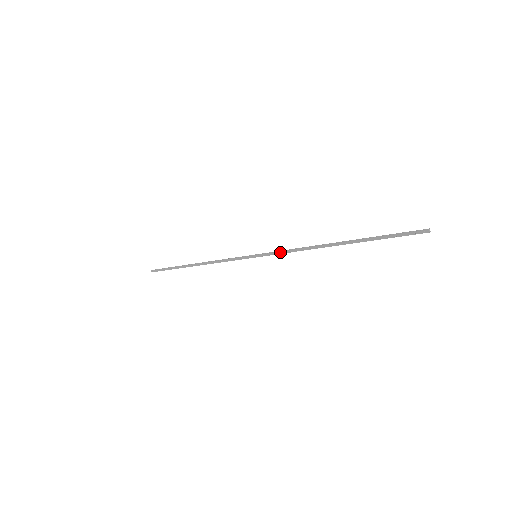
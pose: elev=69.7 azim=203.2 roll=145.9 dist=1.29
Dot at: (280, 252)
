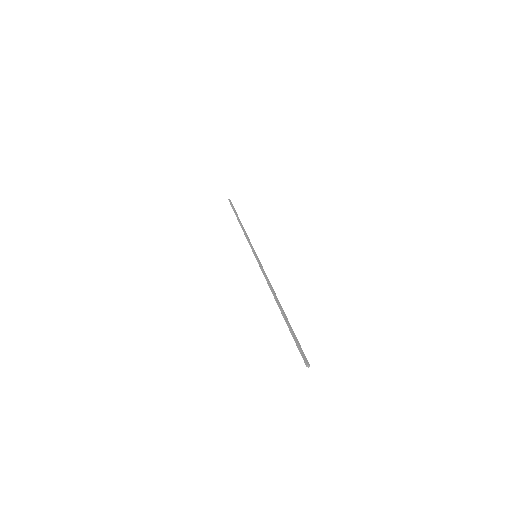
Dot at: (262, 271)
